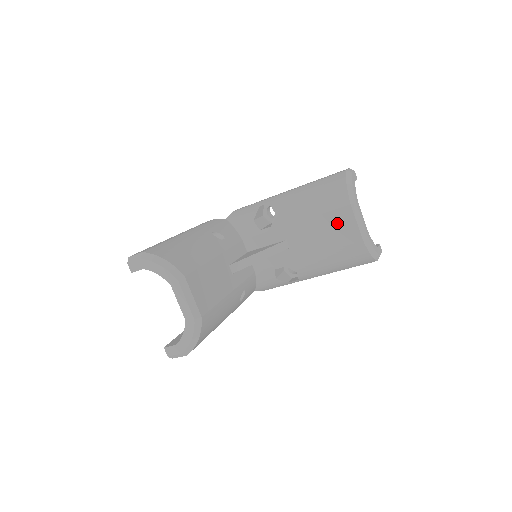
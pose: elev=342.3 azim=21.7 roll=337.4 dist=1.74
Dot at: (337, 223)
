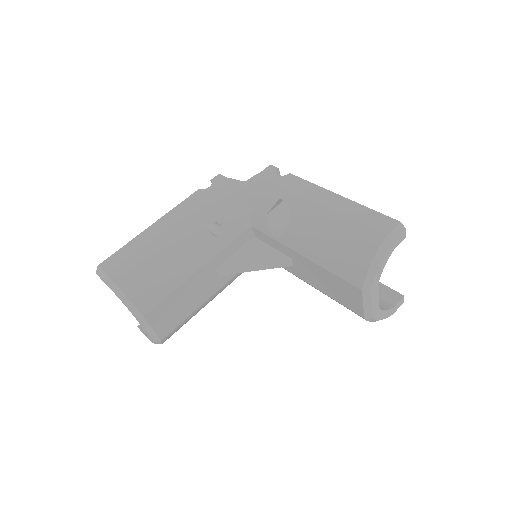
Dot at: (343, 289)
